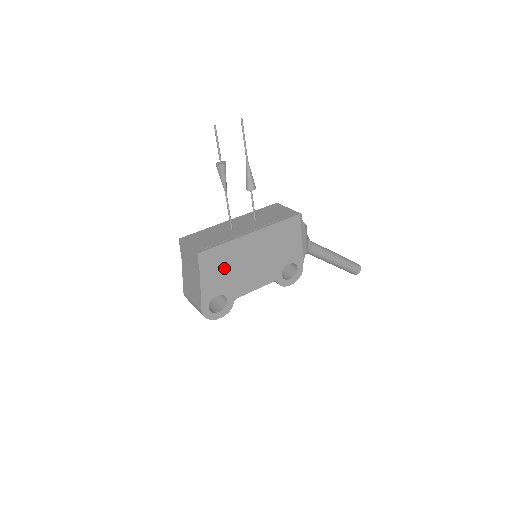
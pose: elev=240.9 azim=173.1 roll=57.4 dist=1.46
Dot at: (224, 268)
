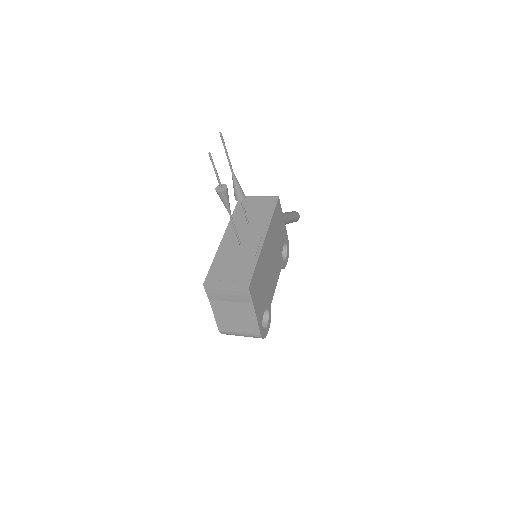
Dot at: (261, 285)
